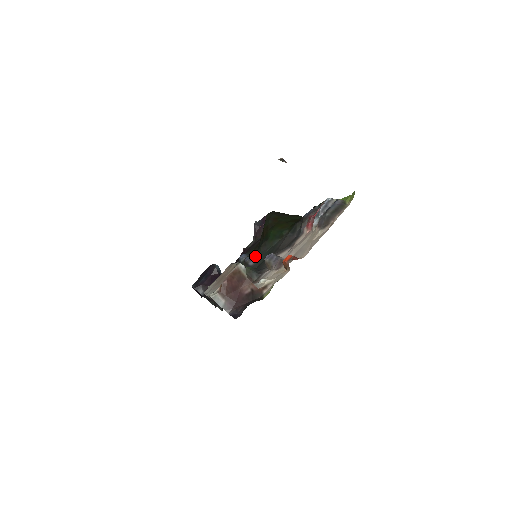
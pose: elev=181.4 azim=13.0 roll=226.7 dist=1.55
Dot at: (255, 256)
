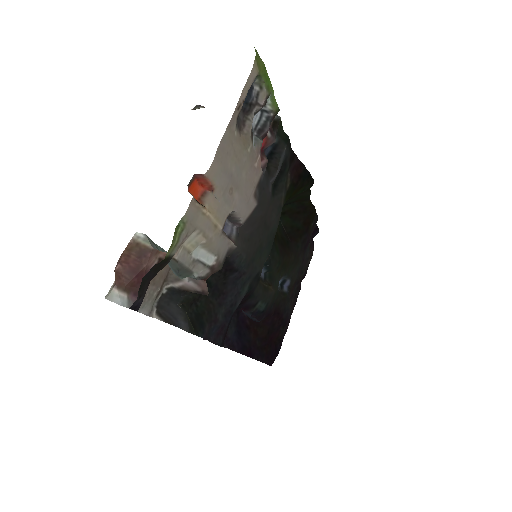
Dot at: (269, 263)
